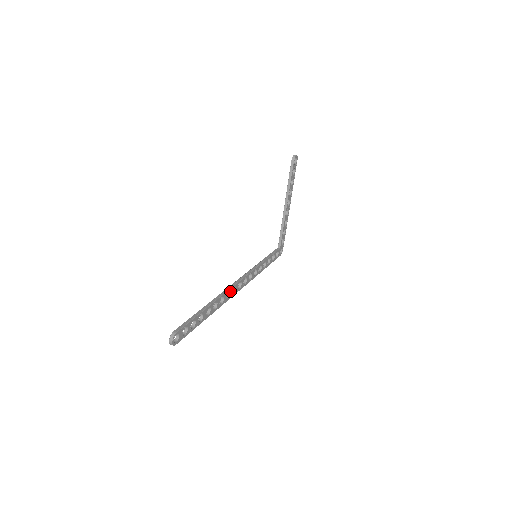
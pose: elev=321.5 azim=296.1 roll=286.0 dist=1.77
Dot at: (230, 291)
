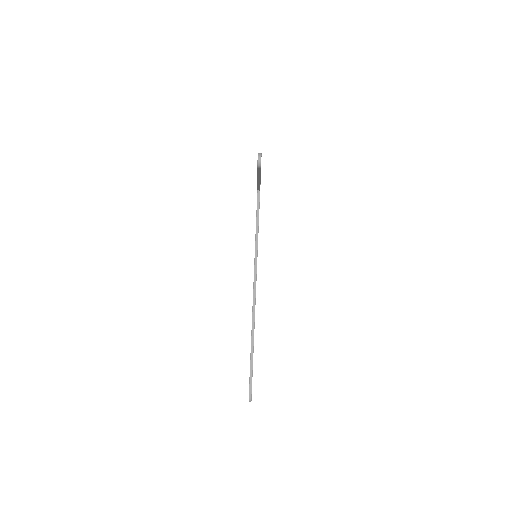
Dot at: occluded
